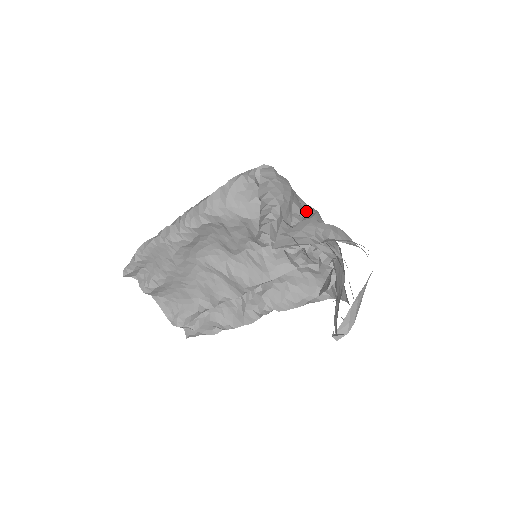
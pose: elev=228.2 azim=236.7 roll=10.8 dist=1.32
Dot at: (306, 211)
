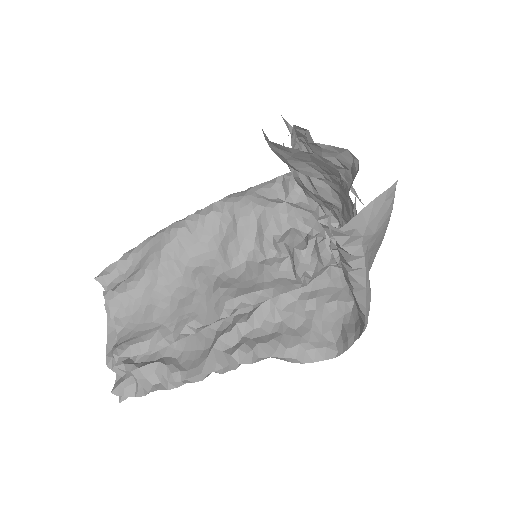
Dot at: occluded
